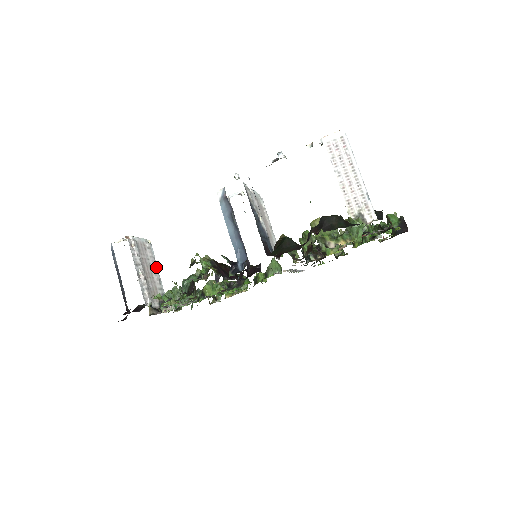
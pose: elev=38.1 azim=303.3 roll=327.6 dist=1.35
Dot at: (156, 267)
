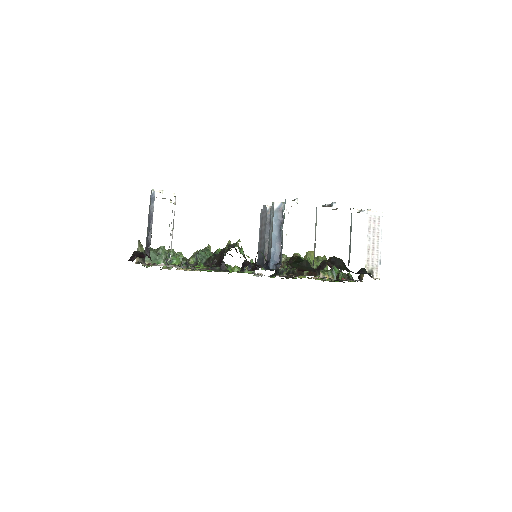
Dot at: (169, 226)
